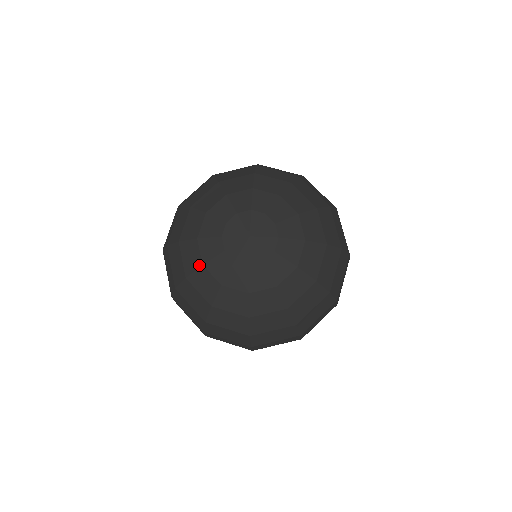
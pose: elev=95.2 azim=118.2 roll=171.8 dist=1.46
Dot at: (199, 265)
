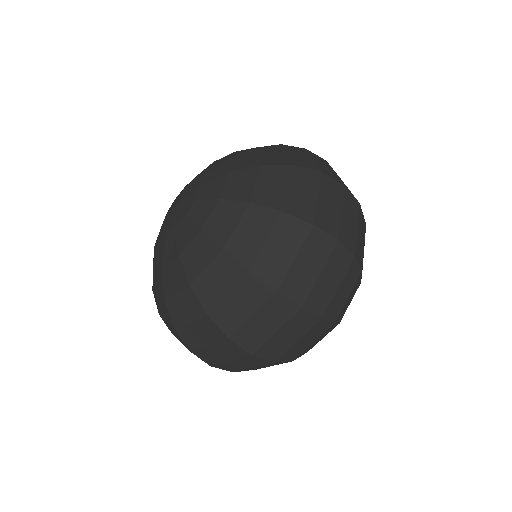
Dot at: (161, 272)
